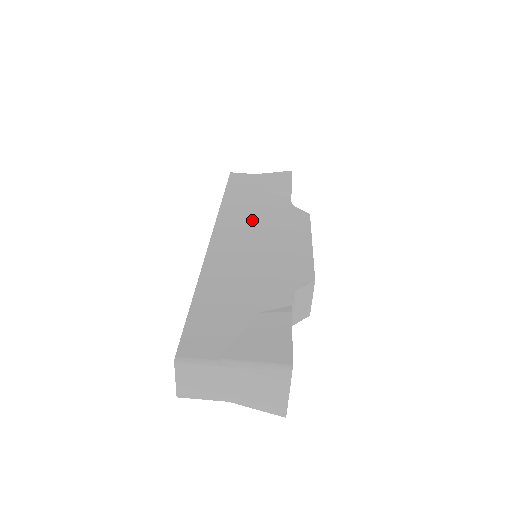
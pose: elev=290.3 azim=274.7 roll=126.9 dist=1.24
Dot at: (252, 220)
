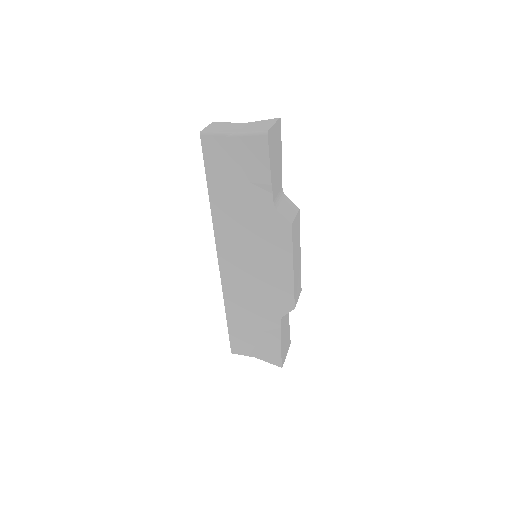
Dot at: occluded
